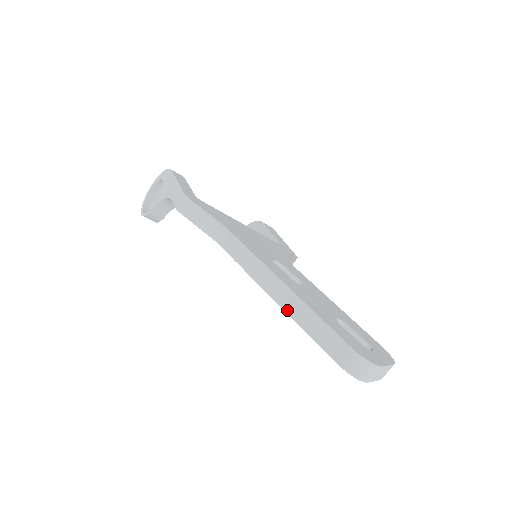
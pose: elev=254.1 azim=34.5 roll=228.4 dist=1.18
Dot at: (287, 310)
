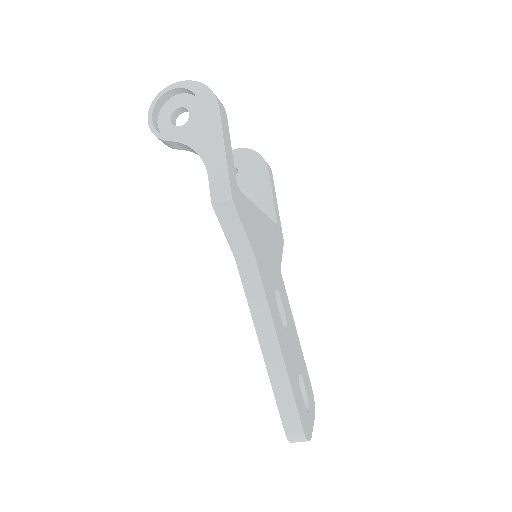
Dot at: (269, 371)
